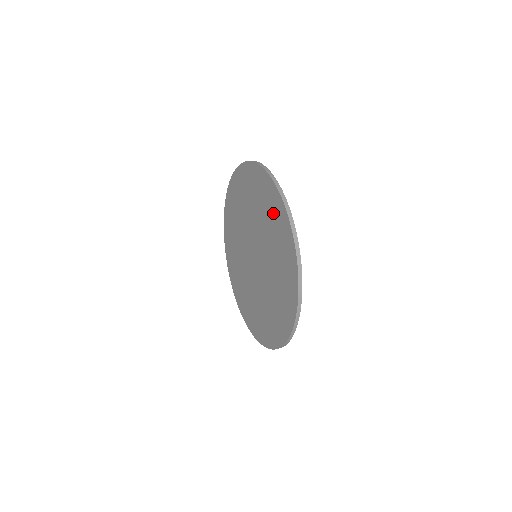
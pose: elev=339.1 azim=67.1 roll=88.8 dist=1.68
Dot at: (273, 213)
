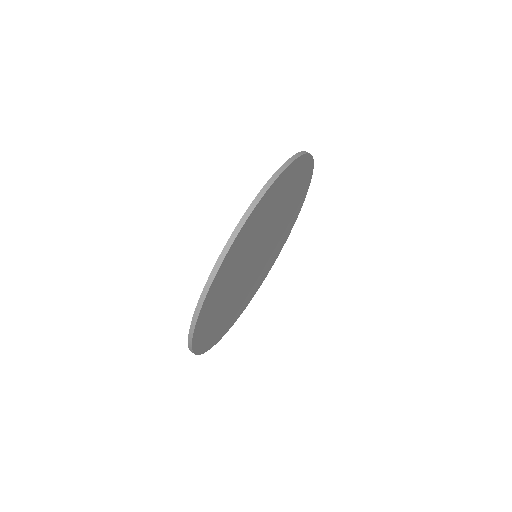
Dot at: occluded
